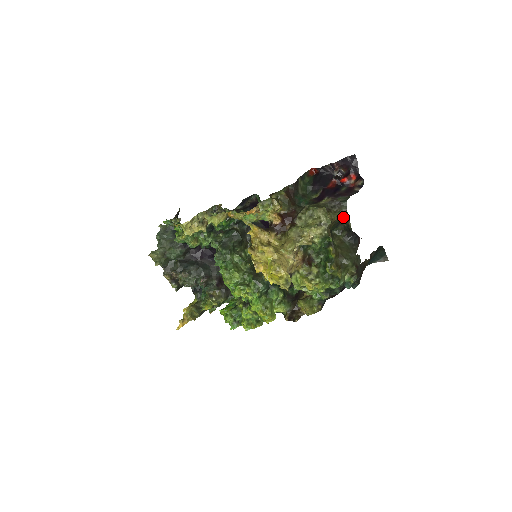
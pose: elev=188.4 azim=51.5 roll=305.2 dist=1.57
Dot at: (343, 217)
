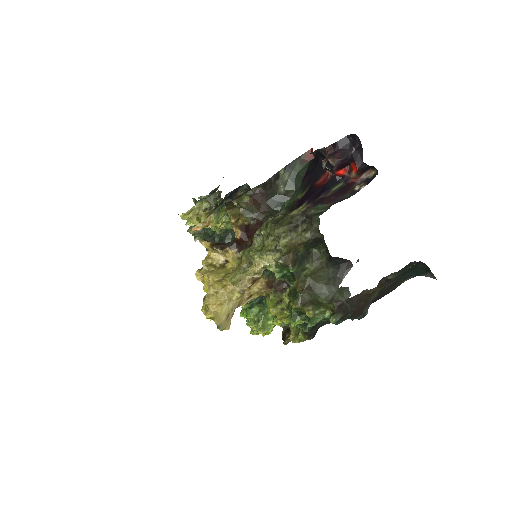
Dot at: (314, 238)
